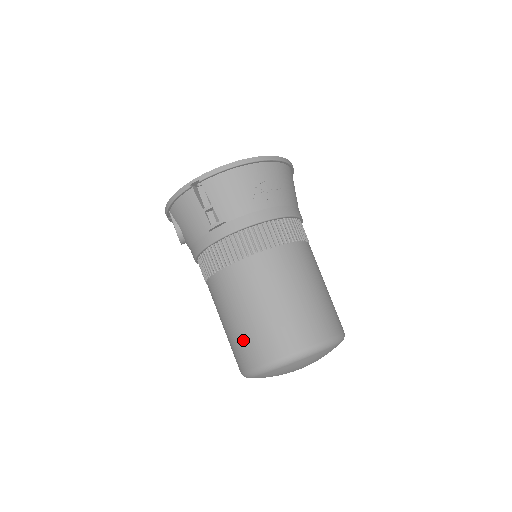
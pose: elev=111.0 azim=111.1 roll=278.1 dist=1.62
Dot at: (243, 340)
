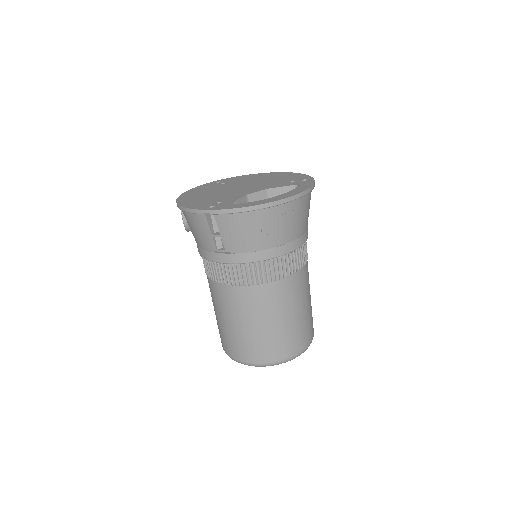
Dot at: (227, 337)
